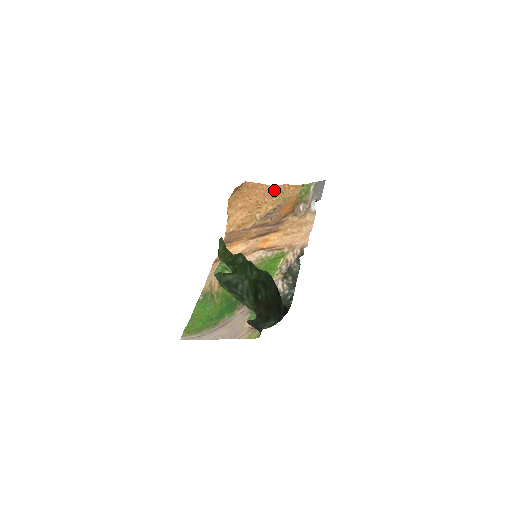
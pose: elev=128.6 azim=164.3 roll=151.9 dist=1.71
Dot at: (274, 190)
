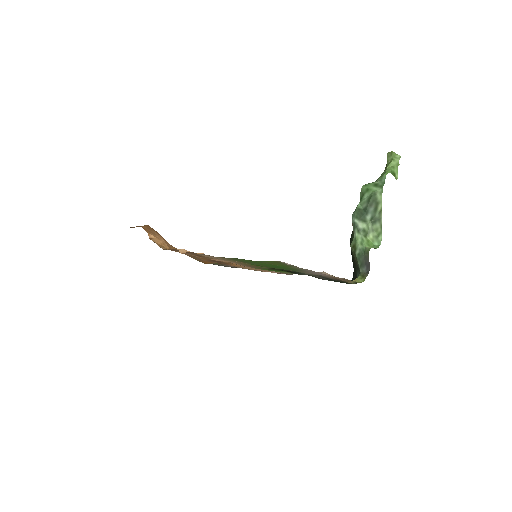
Dot at: occluded
